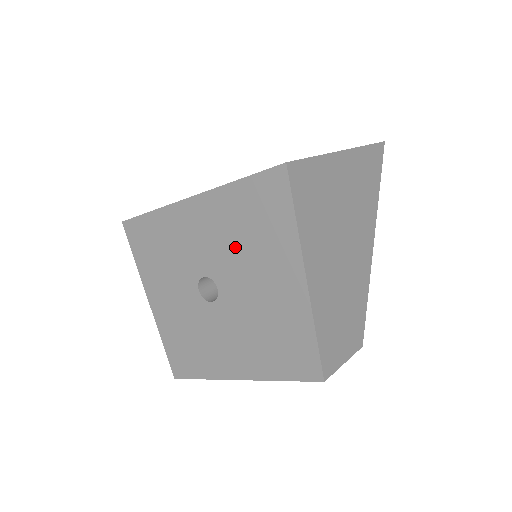
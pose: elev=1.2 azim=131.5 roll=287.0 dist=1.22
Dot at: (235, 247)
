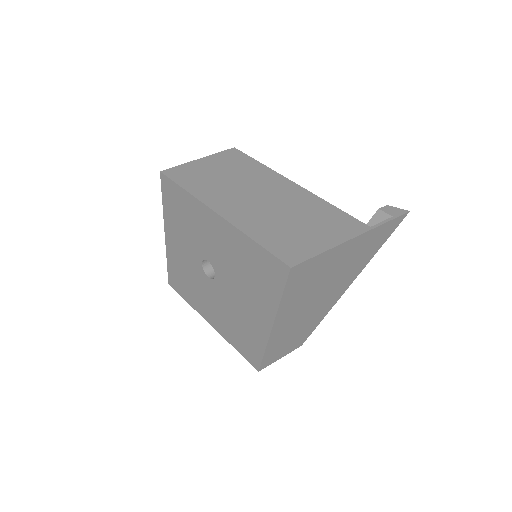
Dot at: (236, 270)
